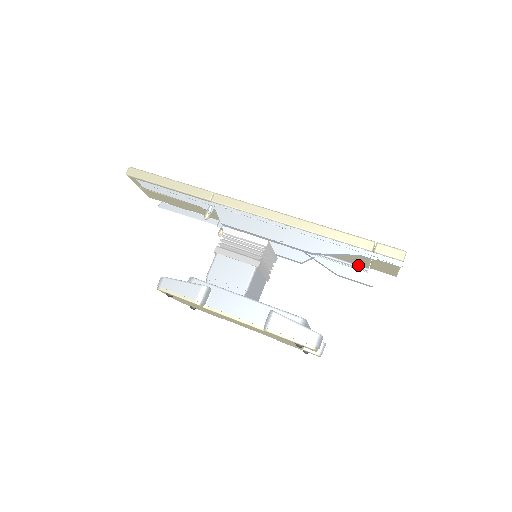
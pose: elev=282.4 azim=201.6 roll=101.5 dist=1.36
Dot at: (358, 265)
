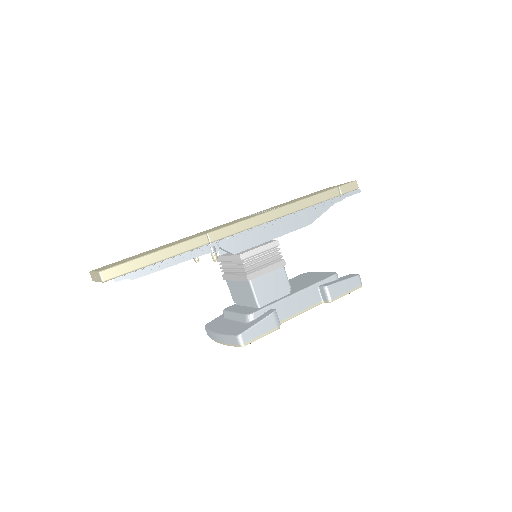
Dot at: occluded
